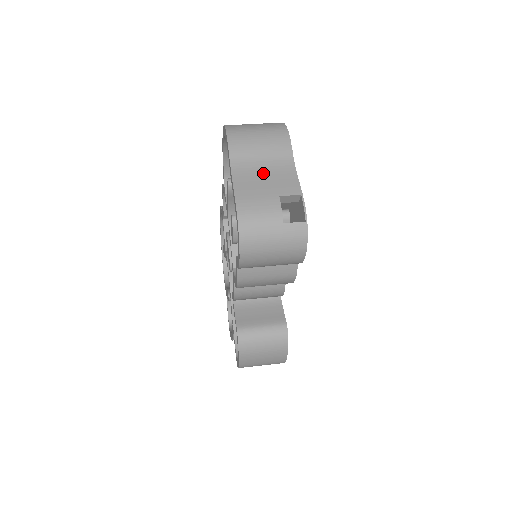
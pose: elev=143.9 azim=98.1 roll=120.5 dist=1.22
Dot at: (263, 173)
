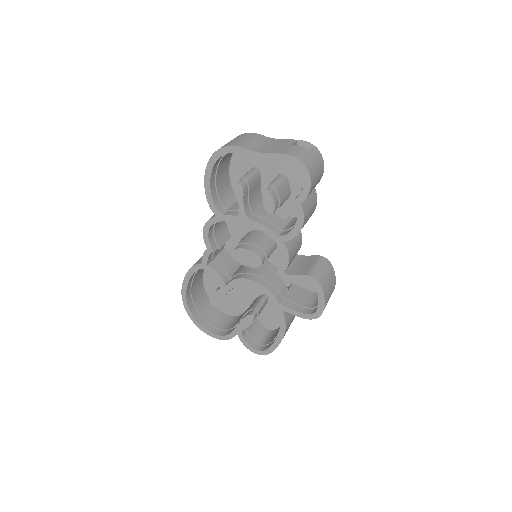
Dot at: (270, 146)
